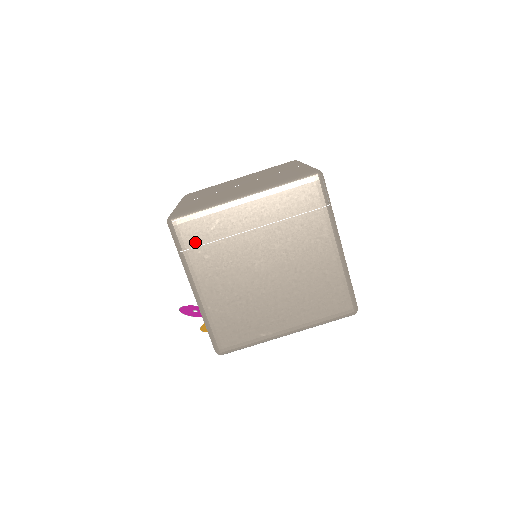
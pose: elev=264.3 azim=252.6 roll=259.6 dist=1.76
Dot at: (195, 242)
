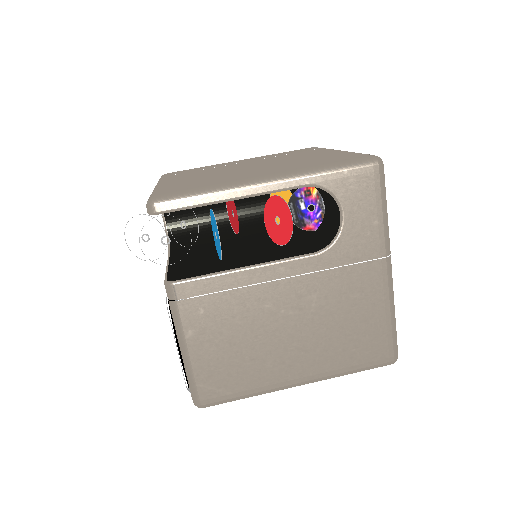
Dot at: occluded
